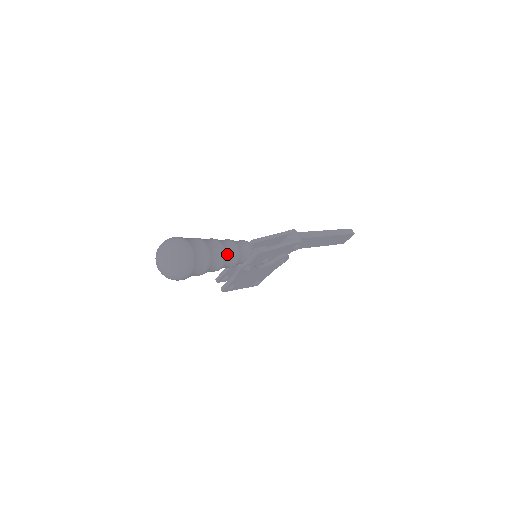
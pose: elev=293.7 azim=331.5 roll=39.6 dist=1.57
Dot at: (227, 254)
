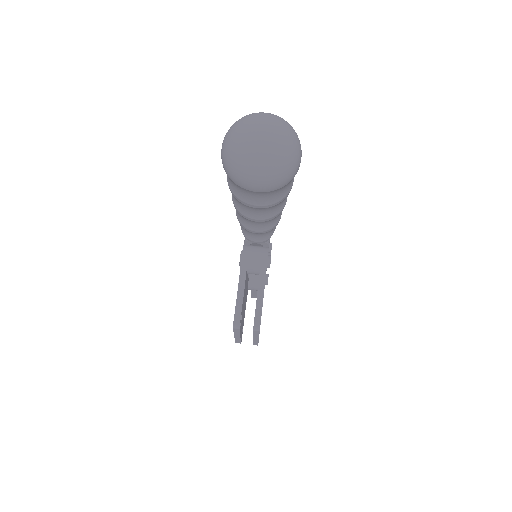
Dot at: occluded
